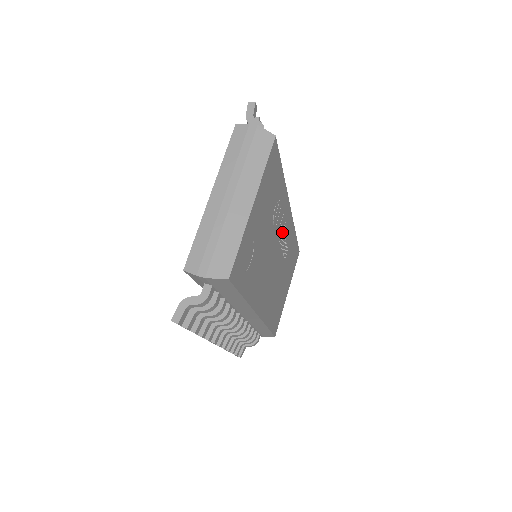
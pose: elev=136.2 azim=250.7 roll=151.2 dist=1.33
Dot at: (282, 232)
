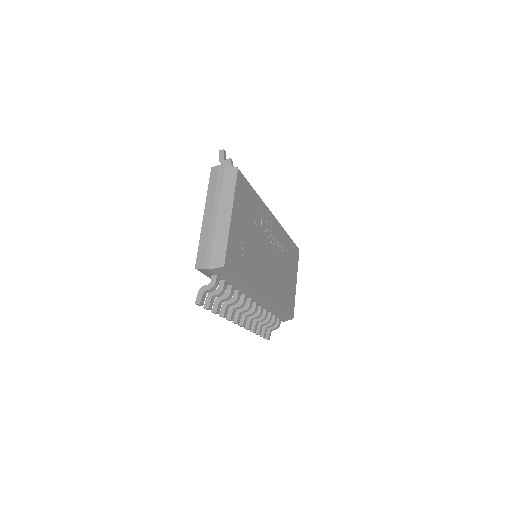
Dot at: (270, 234)
